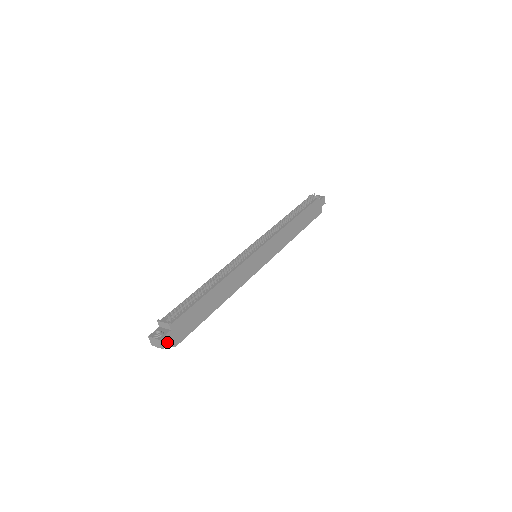
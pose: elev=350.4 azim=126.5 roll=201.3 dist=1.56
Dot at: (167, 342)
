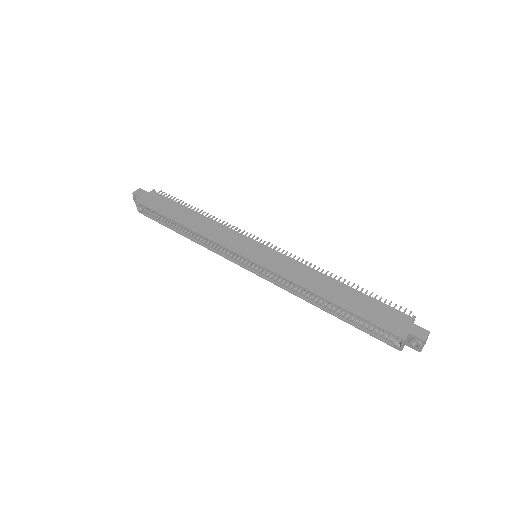
Dot at: (139, 194)
